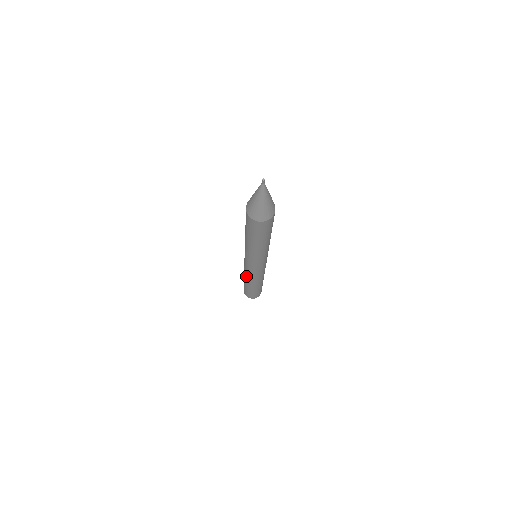
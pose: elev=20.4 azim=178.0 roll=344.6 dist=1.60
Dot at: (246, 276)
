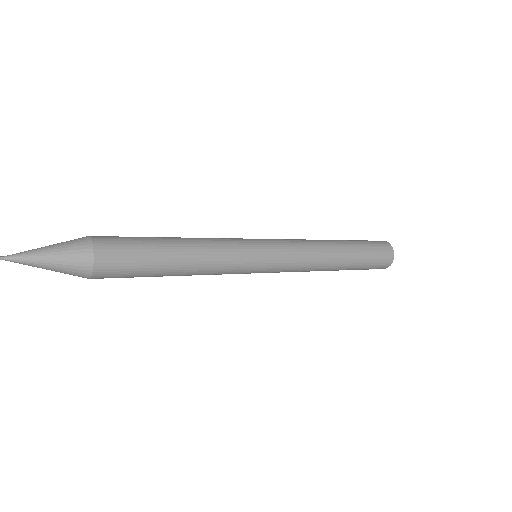
Dot at: occluded
